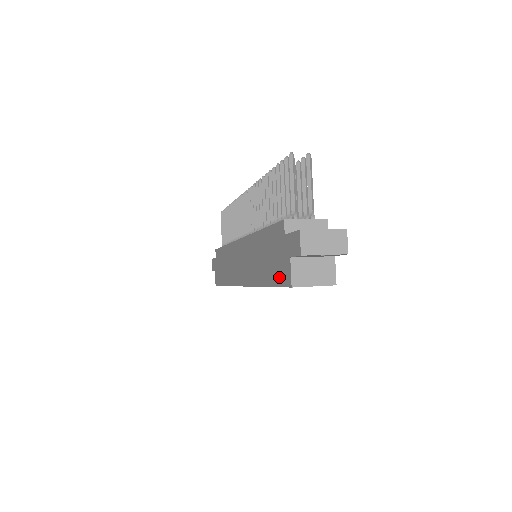
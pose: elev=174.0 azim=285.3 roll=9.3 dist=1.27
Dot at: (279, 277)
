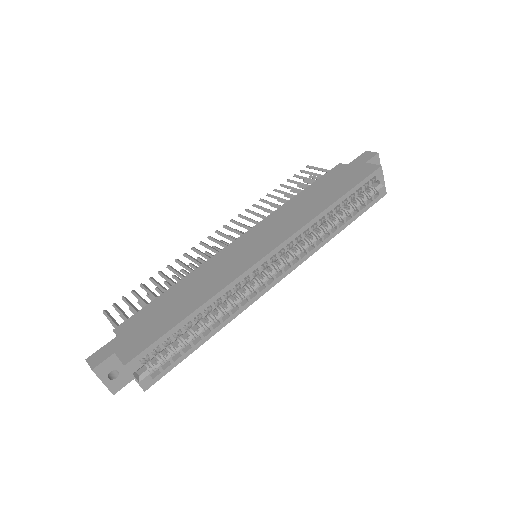
Dot at: (359, 177)
